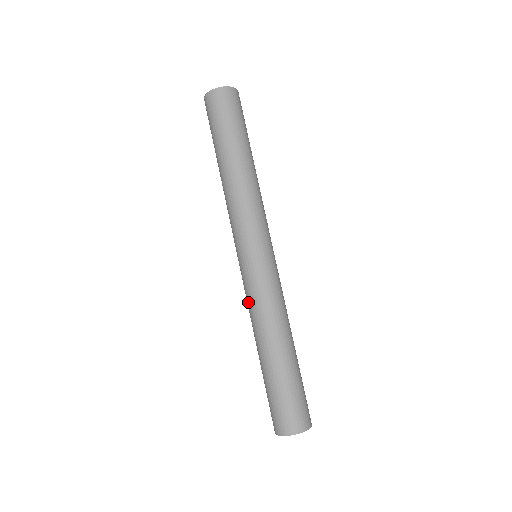
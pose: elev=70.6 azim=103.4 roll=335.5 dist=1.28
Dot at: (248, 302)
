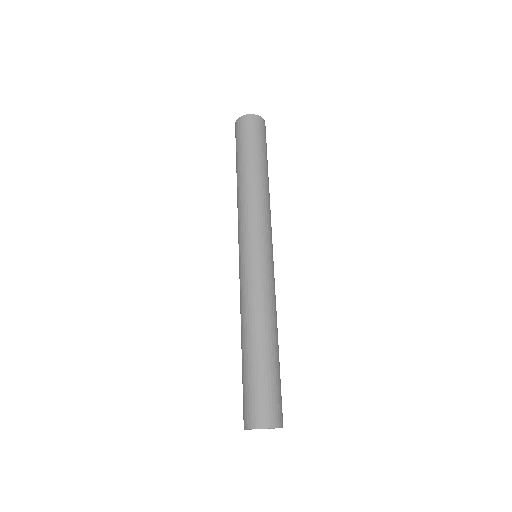
Dot at: (241, 293)
